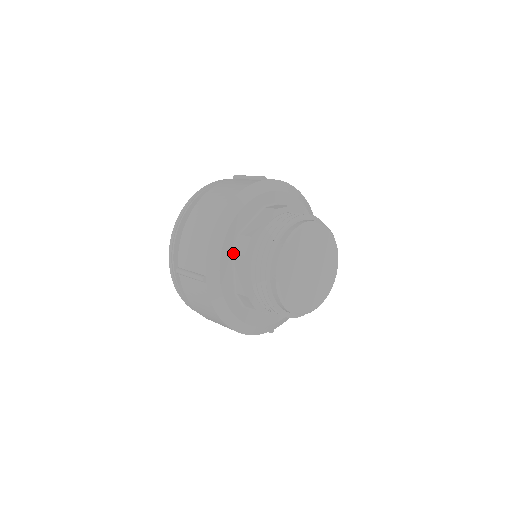
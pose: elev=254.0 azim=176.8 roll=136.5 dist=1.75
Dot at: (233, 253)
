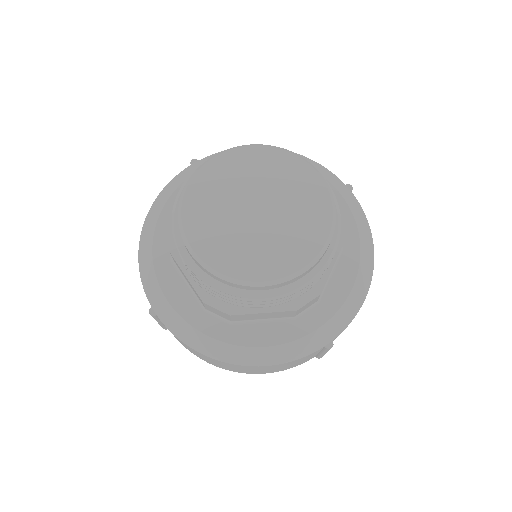
Dot at: (173, 261)
